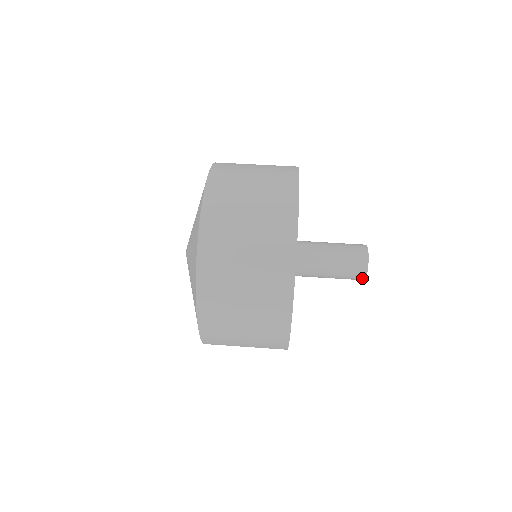
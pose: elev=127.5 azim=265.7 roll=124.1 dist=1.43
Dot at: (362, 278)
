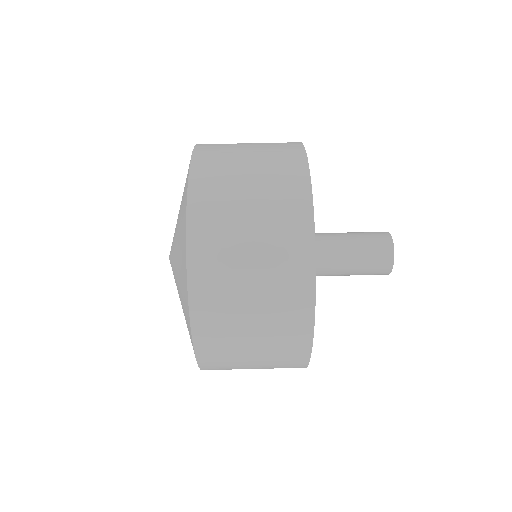
Dot at: (389, 263)
